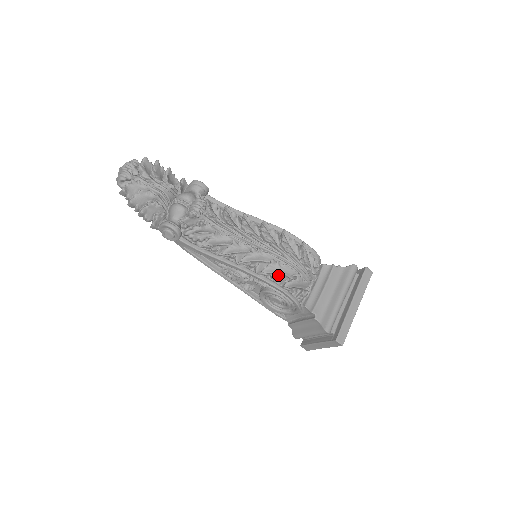
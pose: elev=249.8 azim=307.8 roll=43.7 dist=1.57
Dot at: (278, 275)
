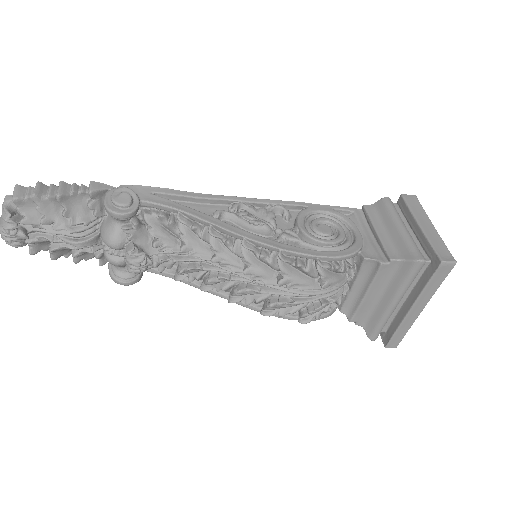
Dot at: (286, 313)
